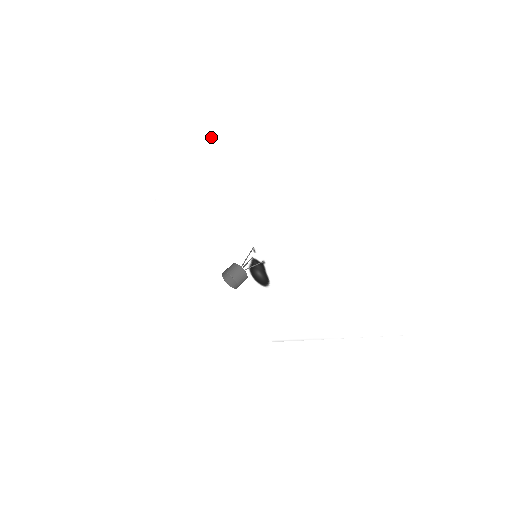
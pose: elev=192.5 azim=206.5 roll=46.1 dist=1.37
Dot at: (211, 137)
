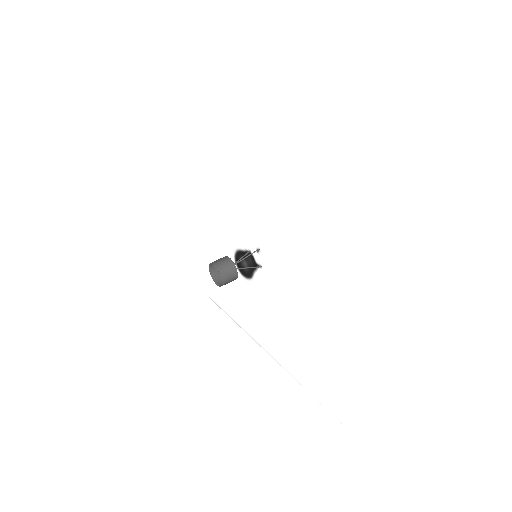
Dot at: (307, 143)
